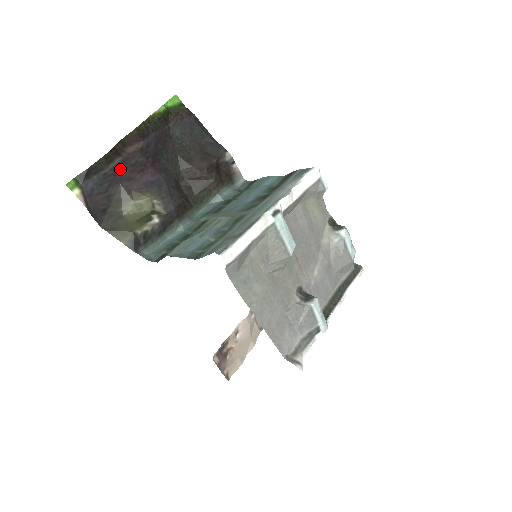
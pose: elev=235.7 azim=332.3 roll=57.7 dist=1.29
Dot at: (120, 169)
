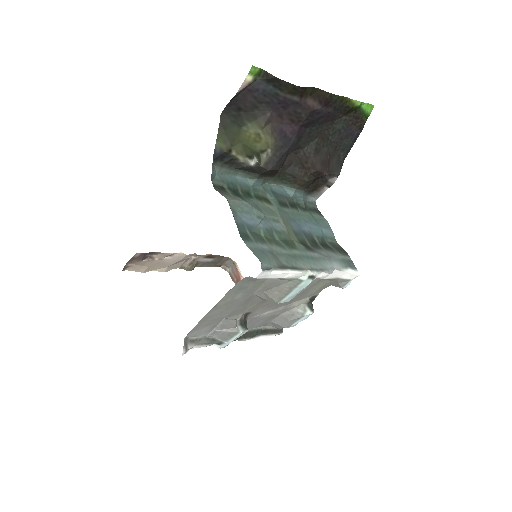
Dot at: (287, 104)
